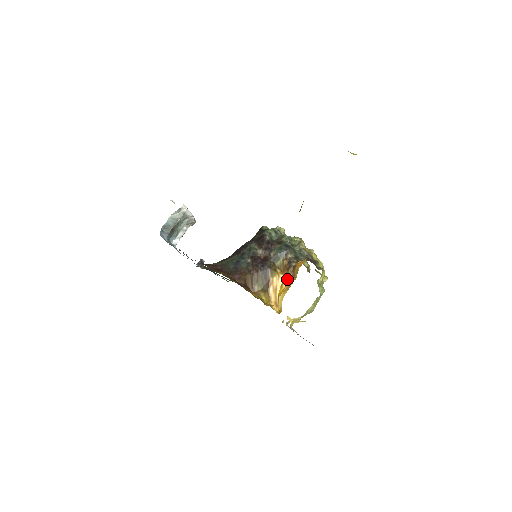
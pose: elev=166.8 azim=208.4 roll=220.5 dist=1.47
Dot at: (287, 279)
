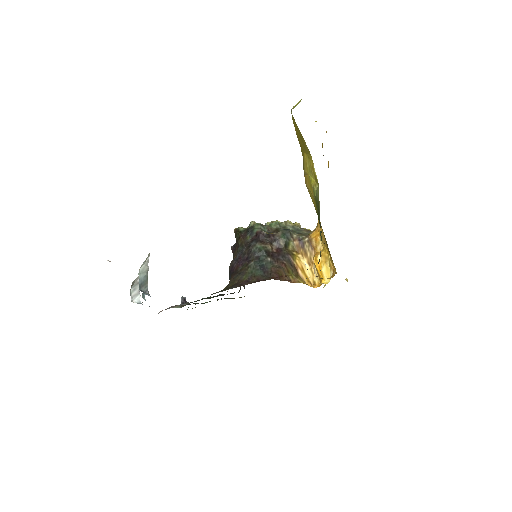
Dot at: (307, 255)
